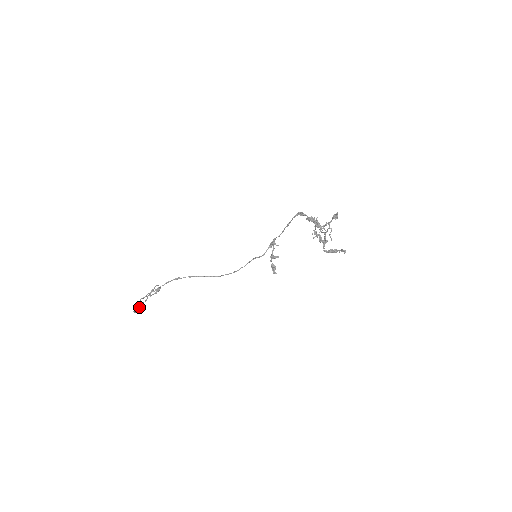
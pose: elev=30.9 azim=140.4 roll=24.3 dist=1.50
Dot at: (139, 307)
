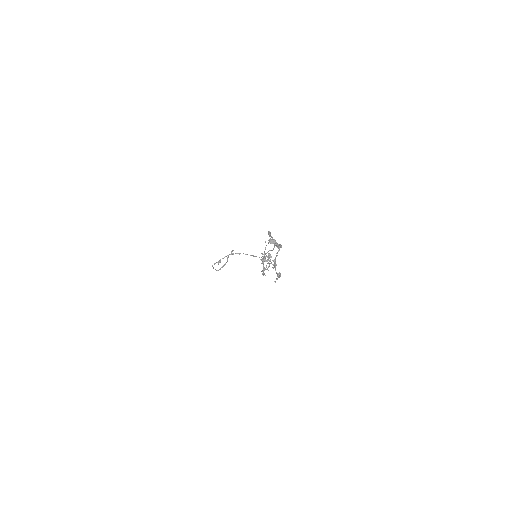
Dot at: (223, 266)
